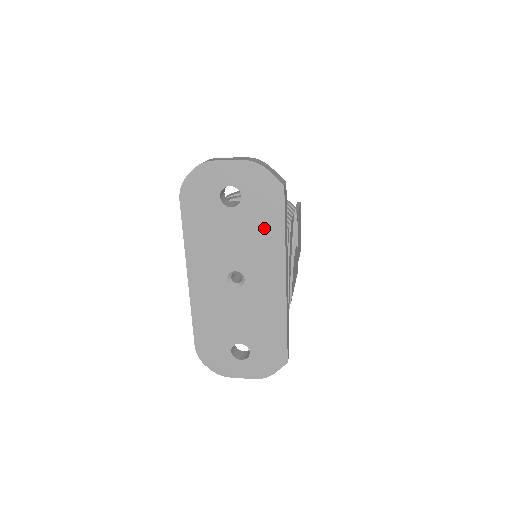
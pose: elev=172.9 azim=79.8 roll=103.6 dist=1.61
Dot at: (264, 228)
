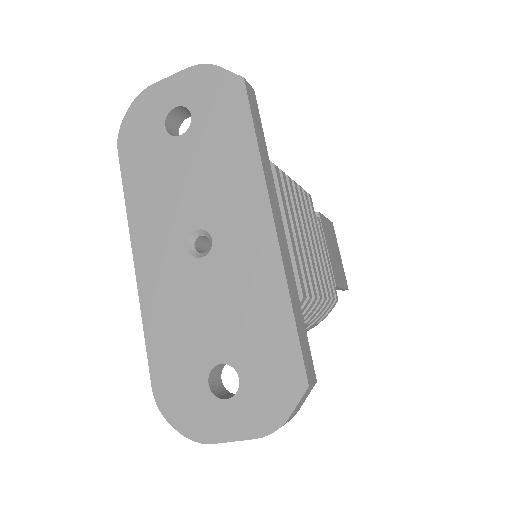
Dot at: (227, 148)
